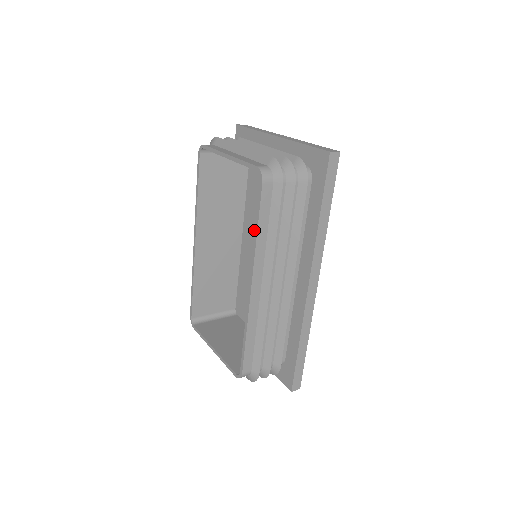
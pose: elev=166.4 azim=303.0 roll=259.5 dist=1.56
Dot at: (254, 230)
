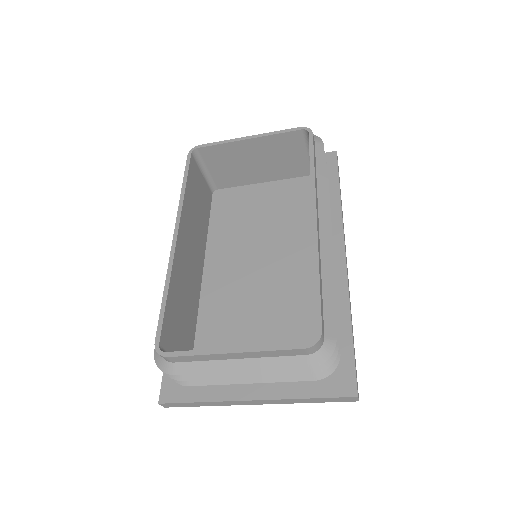
Dot at: (228, 255)
